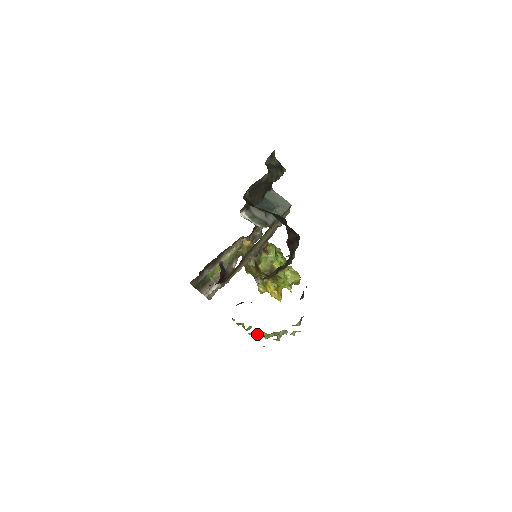
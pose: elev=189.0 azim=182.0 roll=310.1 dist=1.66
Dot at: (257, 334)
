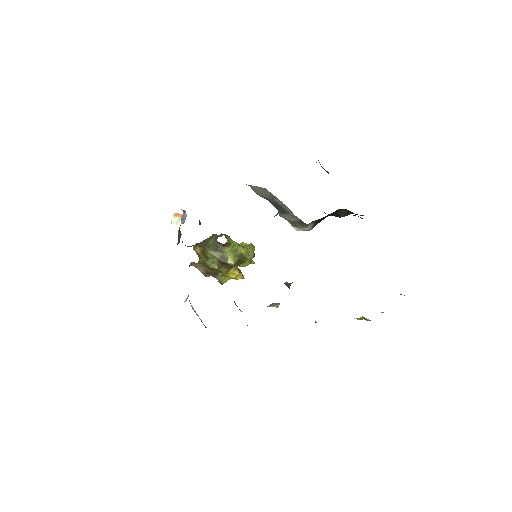
Dot at: occluded
